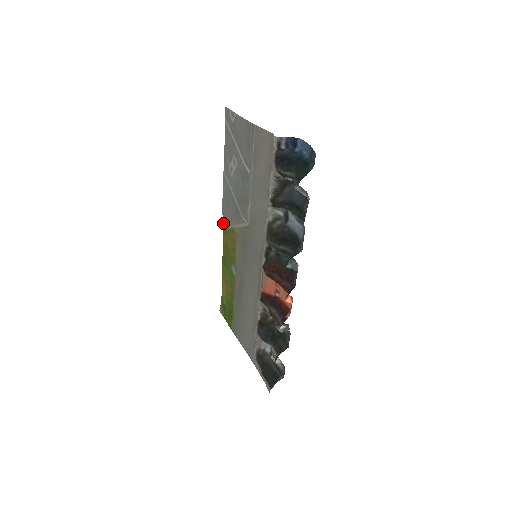
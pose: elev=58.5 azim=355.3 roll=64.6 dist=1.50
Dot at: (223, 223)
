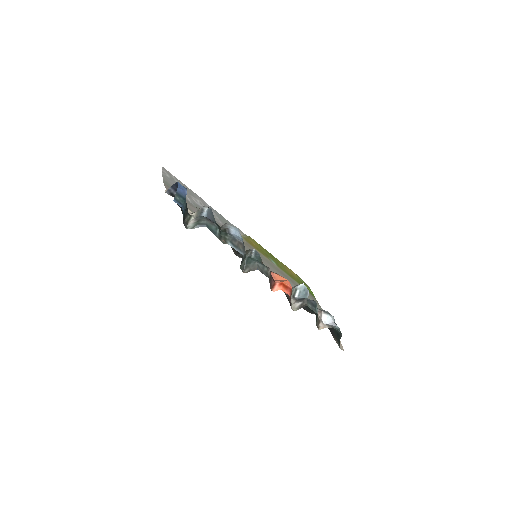
Dot at: (242, 232)
